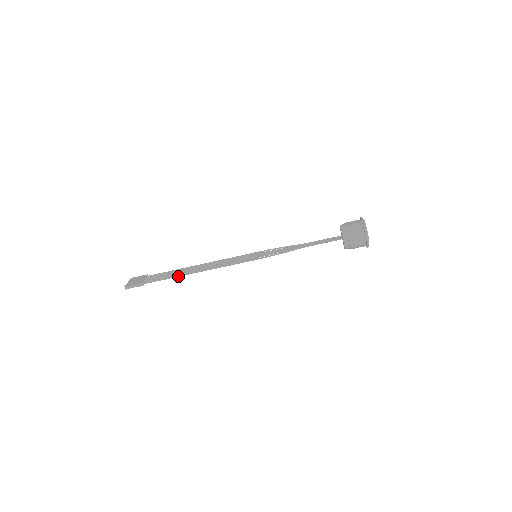
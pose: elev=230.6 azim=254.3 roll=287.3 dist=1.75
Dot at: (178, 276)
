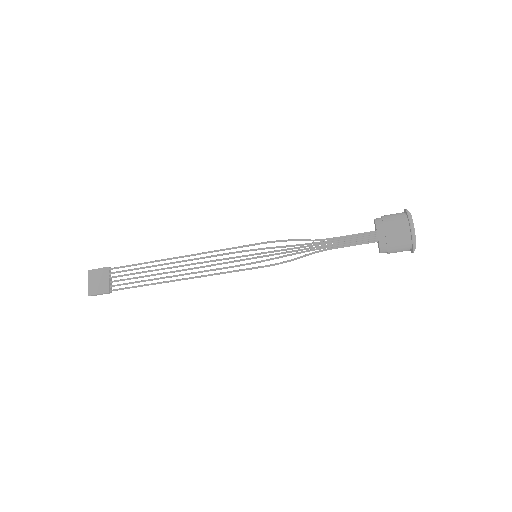
Dot at: occluded
